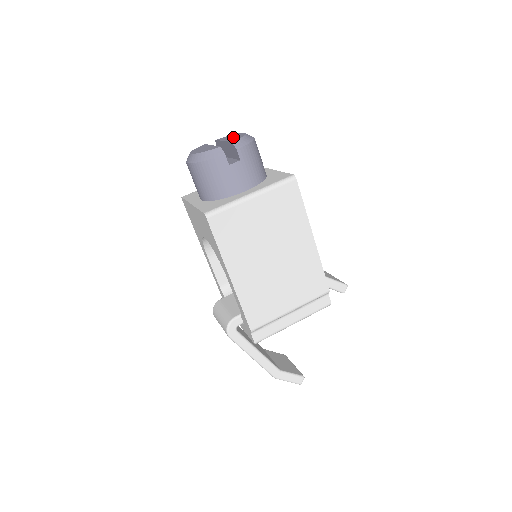
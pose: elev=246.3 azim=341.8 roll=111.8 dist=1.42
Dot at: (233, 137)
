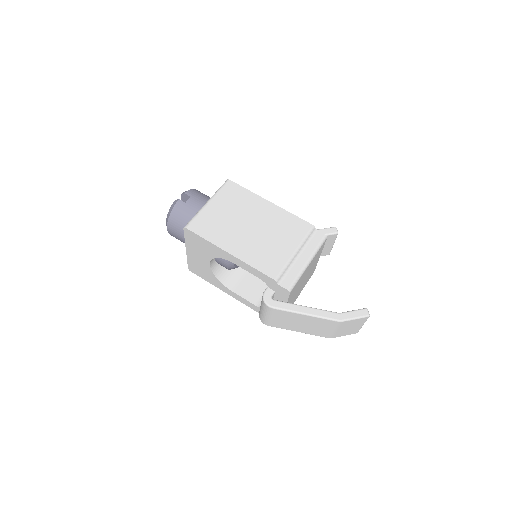
Dot at: occluded
